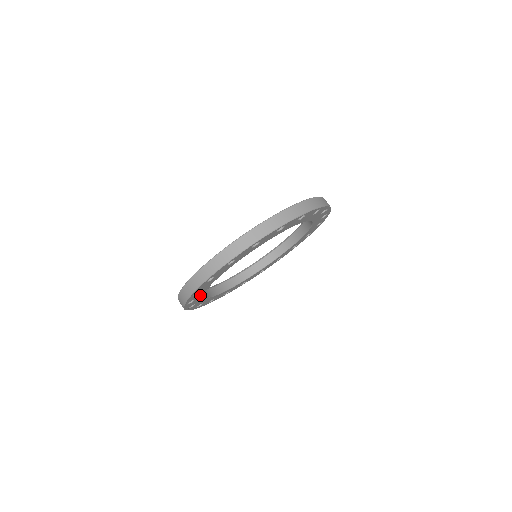
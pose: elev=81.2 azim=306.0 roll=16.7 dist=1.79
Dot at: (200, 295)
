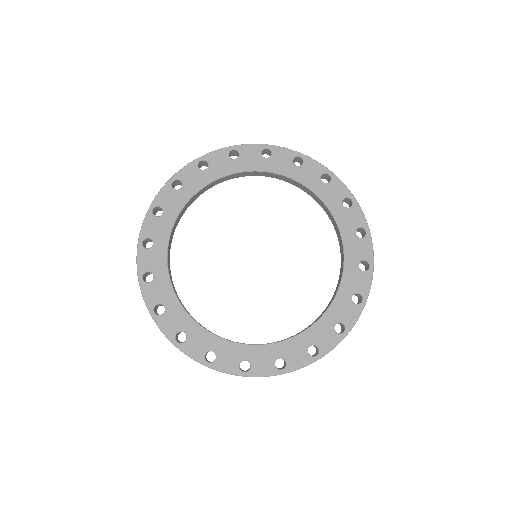
Dot at: (172, 212)
